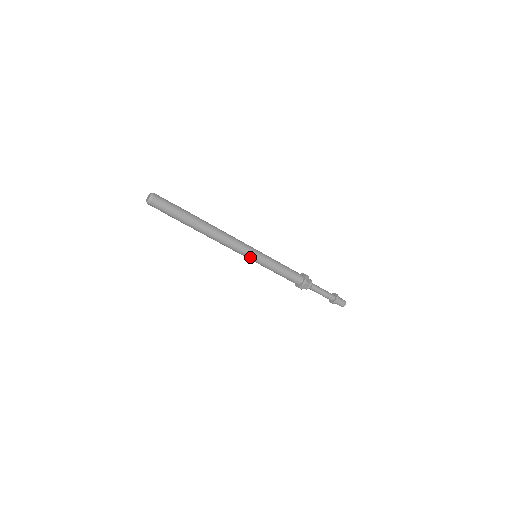
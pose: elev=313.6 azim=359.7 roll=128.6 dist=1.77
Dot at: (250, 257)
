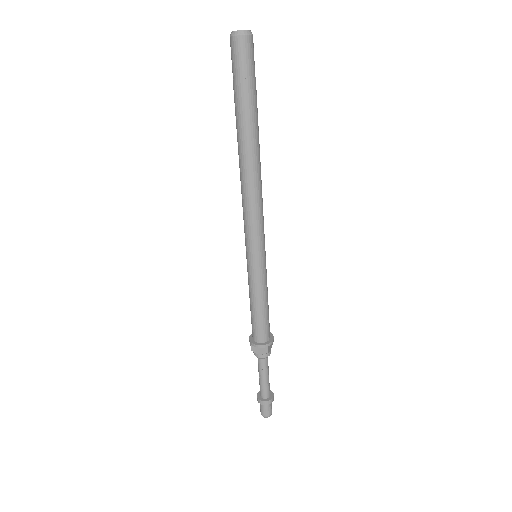
Dot at: (252, 249)
